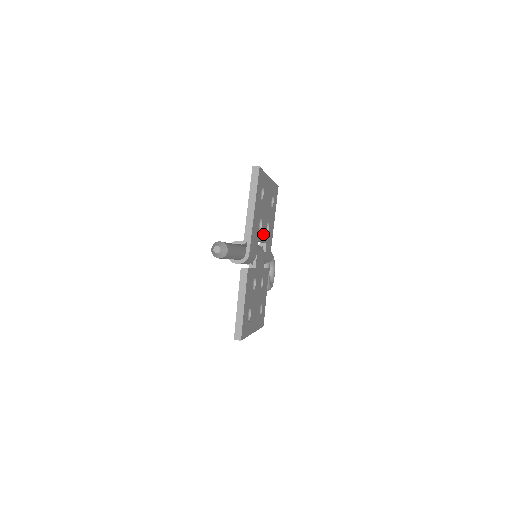
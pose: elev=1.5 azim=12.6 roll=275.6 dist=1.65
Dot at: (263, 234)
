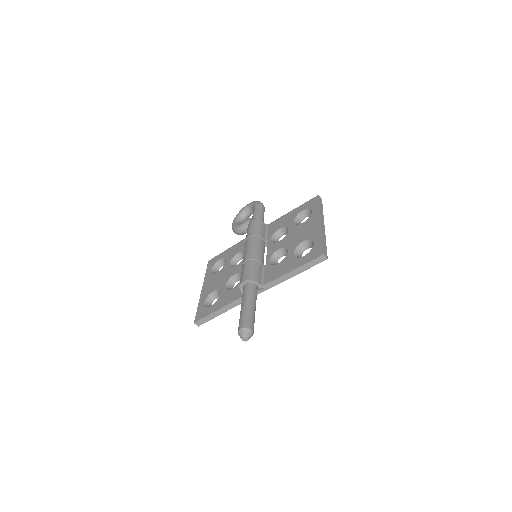
Dot at: occluded
